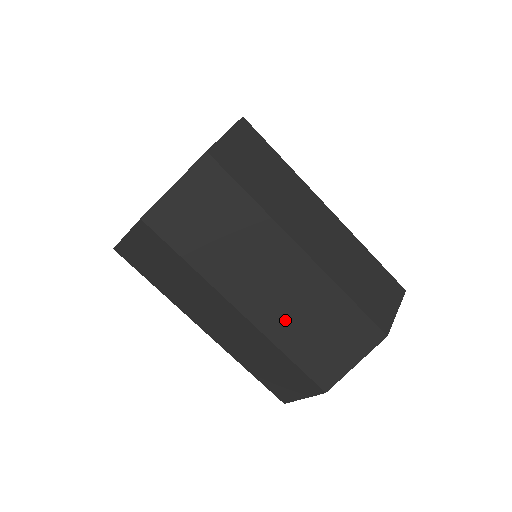
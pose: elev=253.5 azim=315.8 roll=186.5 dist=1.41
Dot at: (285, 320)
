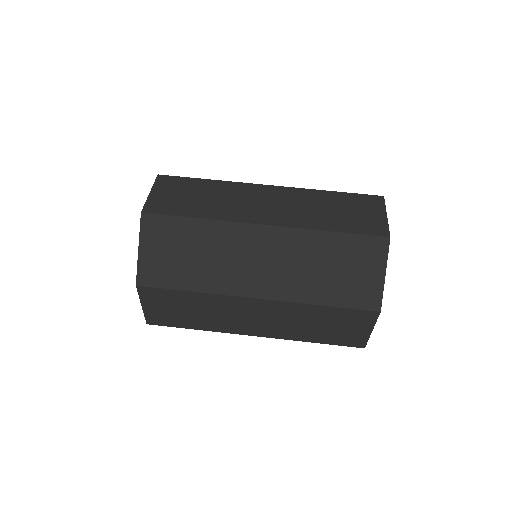
Dot at: occluded
